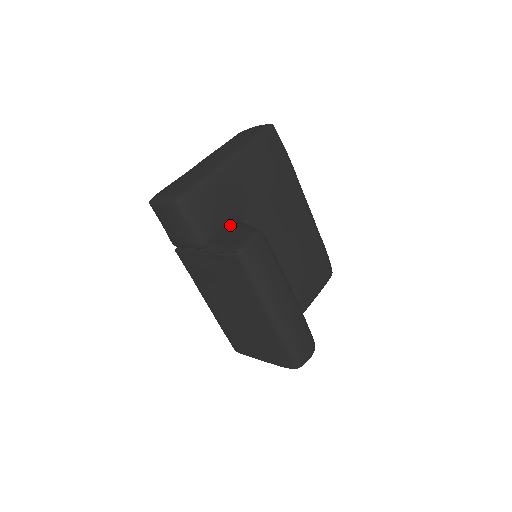
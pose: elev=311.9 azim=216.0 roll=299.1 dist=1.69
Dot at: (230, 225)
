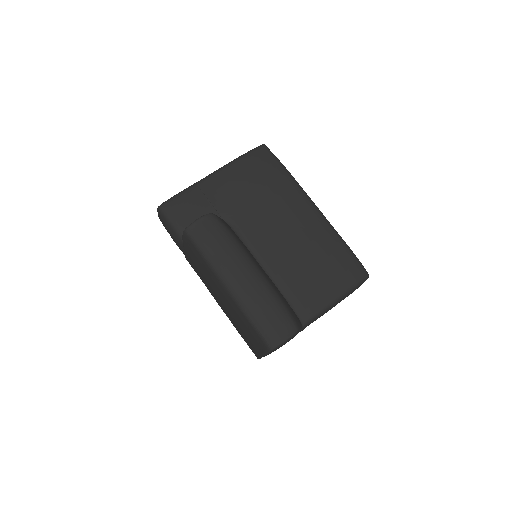
Dot at: occluded
